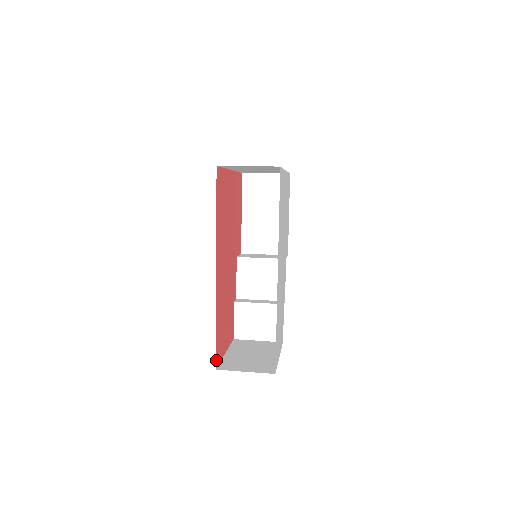
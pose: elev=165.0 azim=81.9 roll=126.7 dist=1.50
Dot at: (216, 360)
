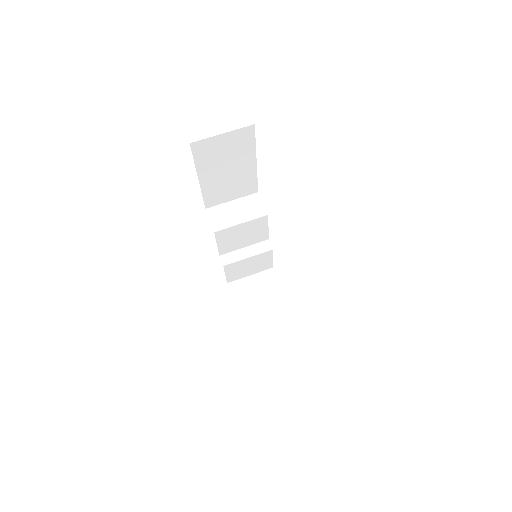
Dot at: occluded
